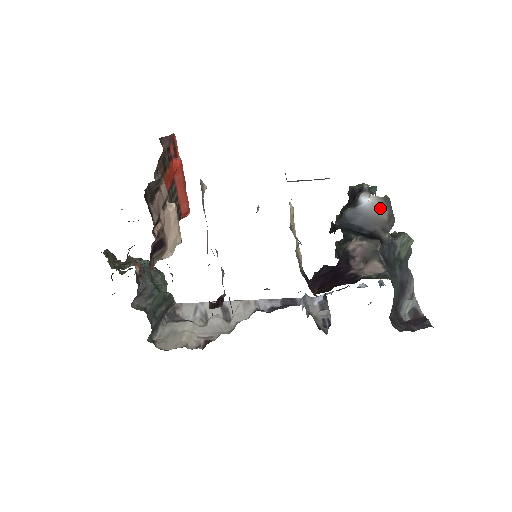
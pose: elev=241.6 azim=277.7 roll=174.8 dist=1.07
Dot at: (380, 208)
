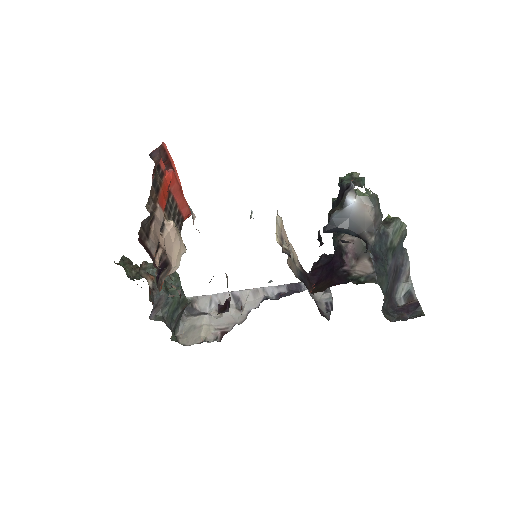
Dot at: (366, 209)
